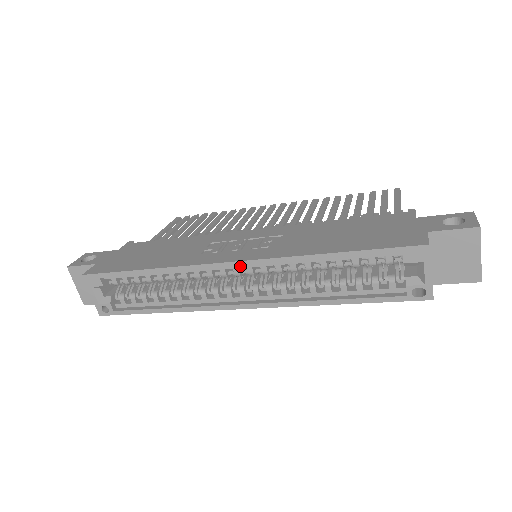
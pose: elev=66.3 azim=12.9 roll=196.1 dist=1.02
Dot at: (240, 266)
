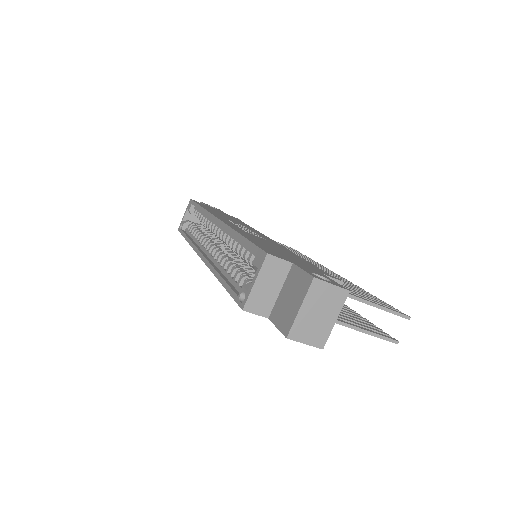
Dot at: (220, 227)
